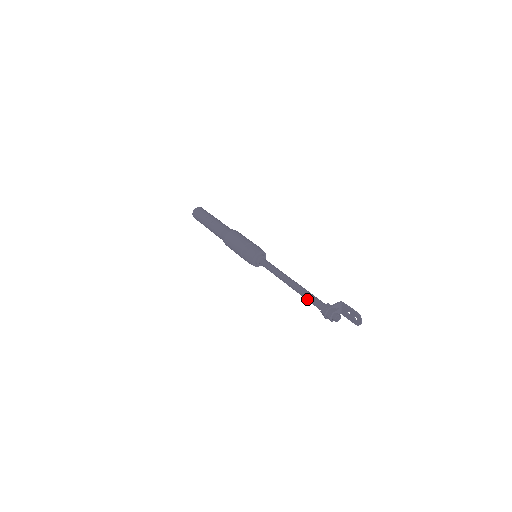
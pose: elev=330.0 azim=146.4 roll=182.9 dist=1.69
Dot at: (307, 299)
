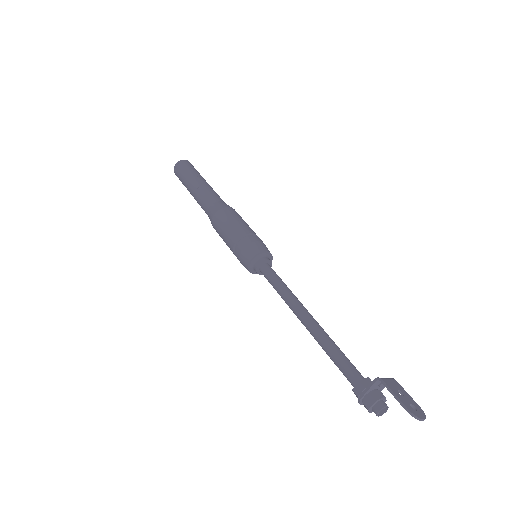
Dot at: (332, 360)
